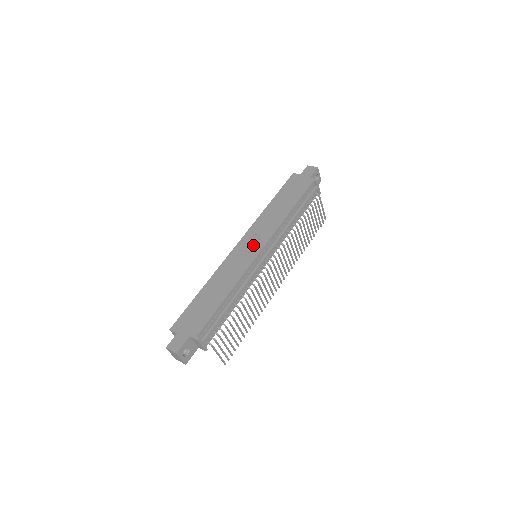
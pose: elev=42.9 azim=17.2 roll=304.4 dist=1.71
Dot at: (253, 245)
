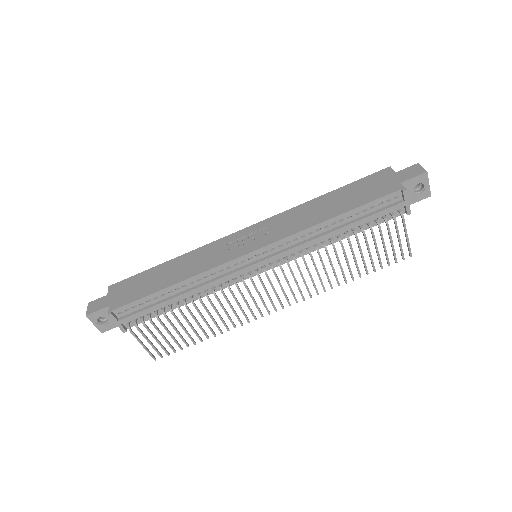
Dot at: (252, 240)
